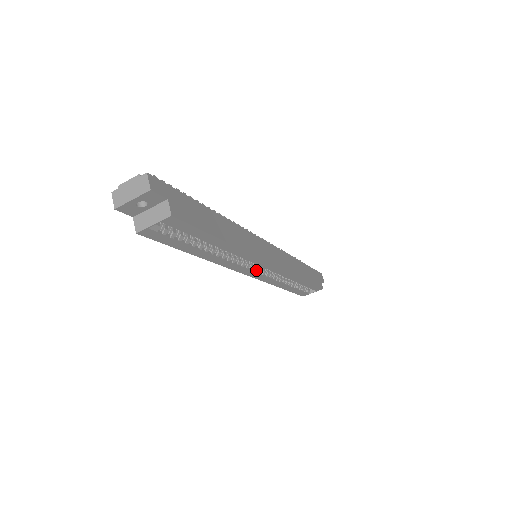
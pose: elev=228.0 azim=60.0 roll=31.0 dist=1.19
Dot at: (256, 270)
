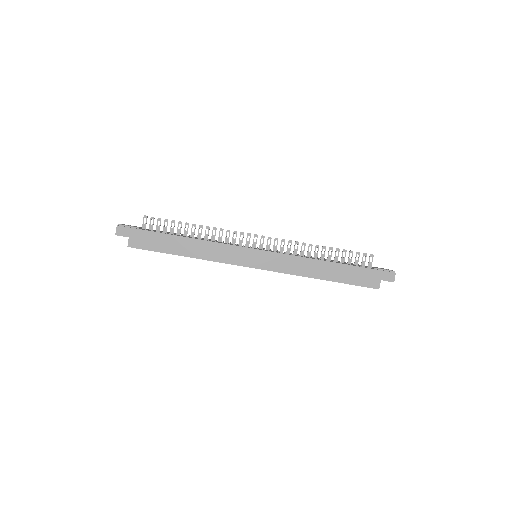
Dot at: occluded
